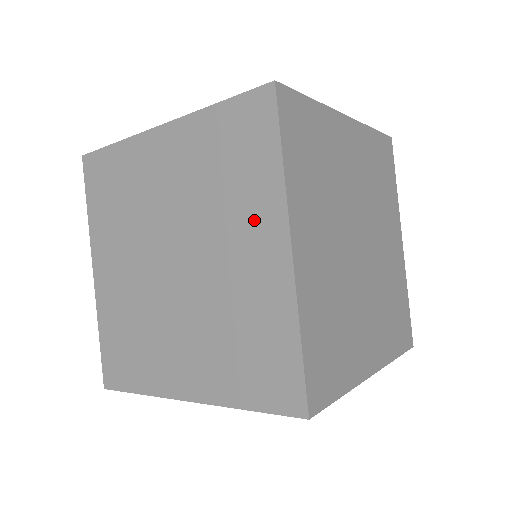
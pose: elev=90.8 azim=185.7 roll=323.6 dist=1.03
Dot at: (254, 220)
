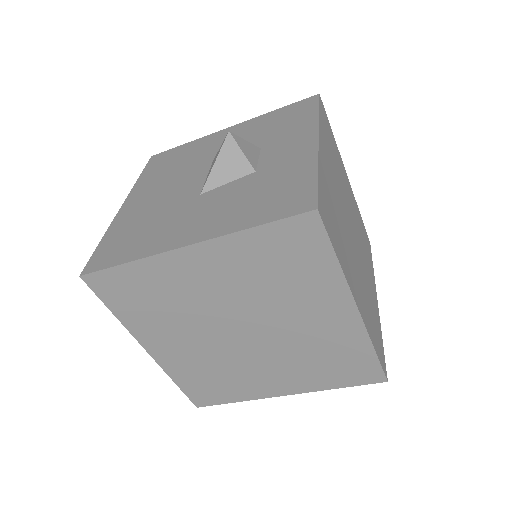
Dot at: (319, 299)
